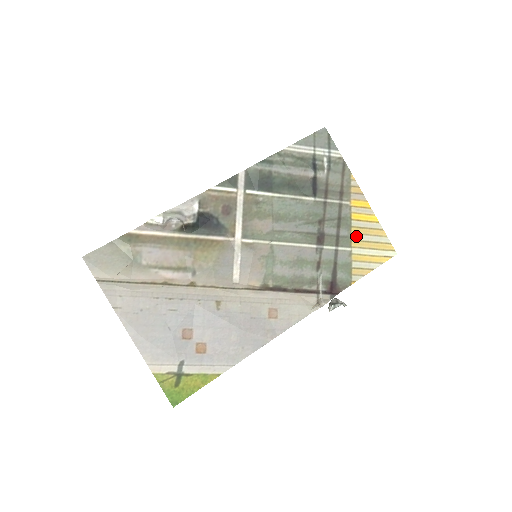
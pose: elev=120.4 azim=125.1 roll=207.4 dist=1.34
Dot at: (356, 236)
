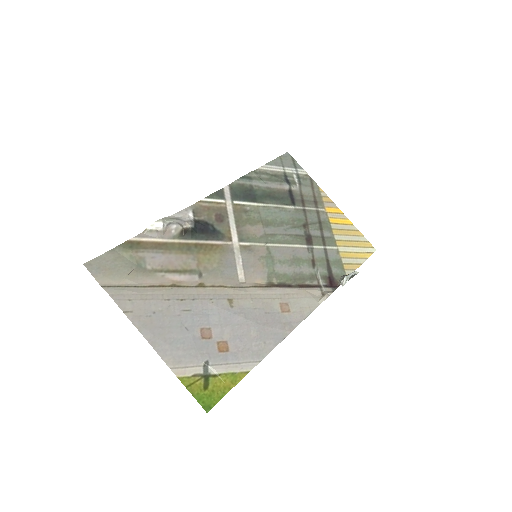
Dot at: (338, 237)
